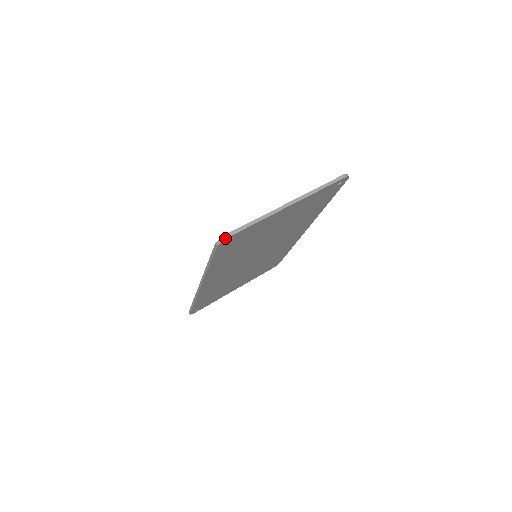
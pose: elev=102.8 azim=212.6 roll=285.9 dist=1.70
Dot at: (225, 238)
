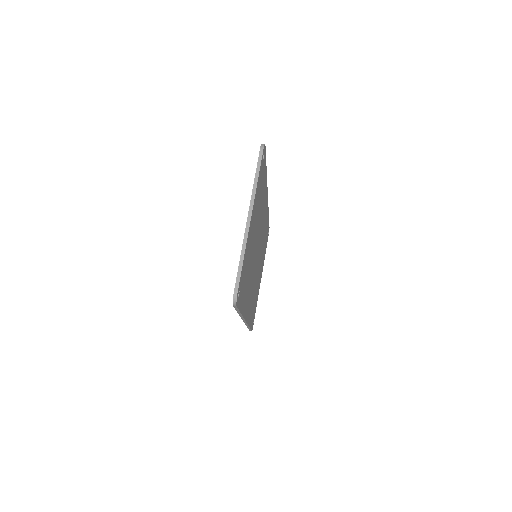
Dot at: (236, 296)
